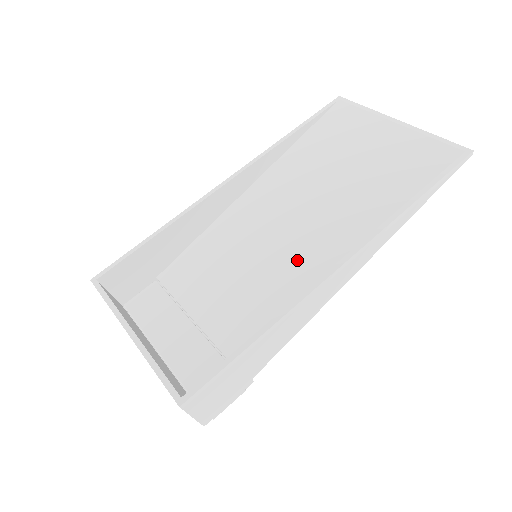
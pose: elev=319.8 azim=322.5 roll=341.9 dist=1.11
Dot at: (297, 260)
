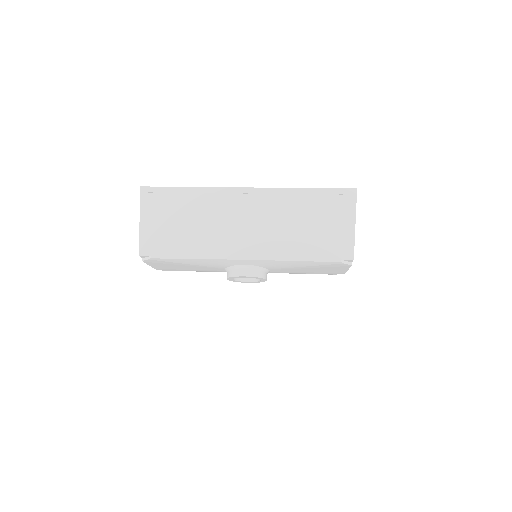
Dot at: occluded
